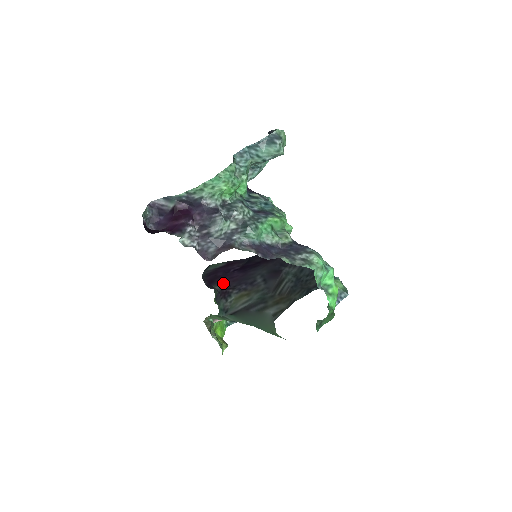
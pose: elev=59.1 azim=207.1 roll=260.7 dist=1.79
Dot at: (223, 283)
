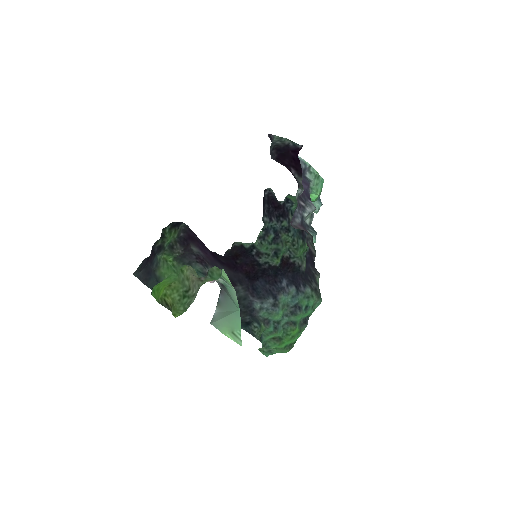
Dot at: (200, 250)
